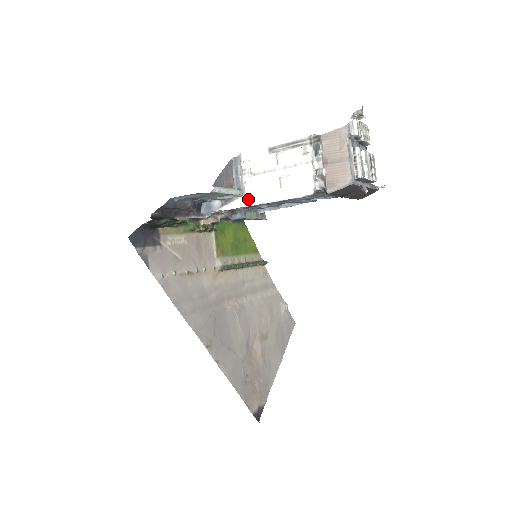
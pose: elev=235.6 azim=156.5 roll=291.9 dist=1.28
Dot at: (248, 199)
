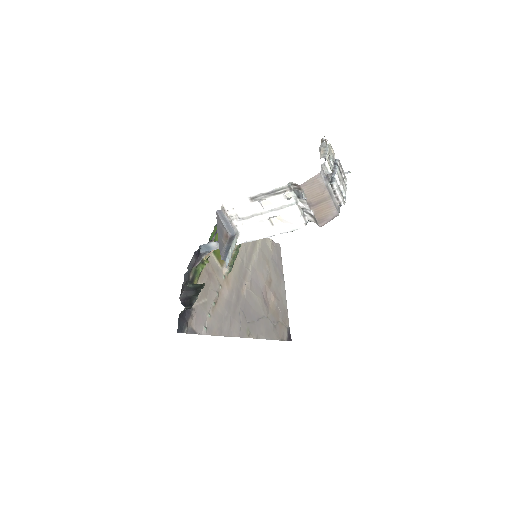
Dot at: (244, 237)
